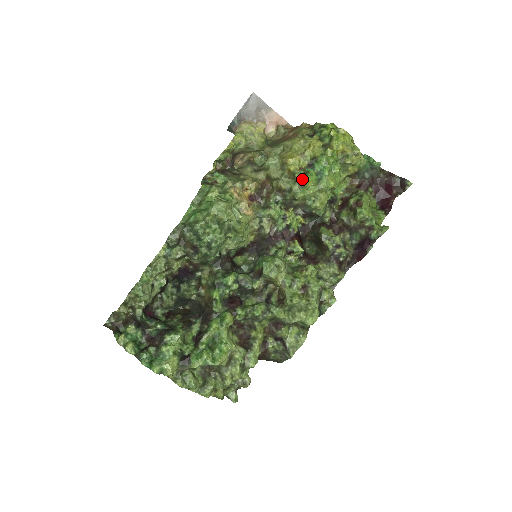
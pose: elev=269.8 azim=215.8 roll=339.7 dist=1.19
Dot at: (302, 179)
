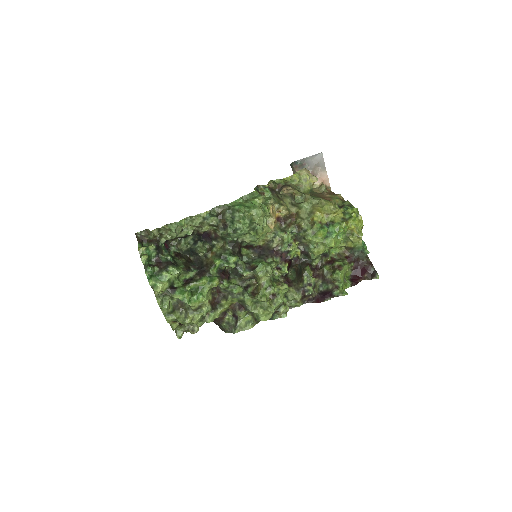
Dot at: (317, 229)
